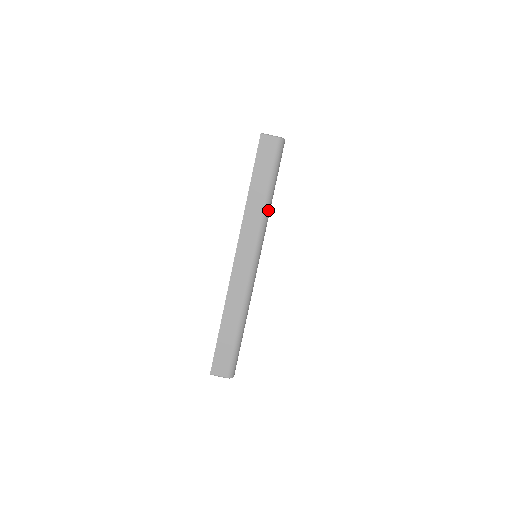
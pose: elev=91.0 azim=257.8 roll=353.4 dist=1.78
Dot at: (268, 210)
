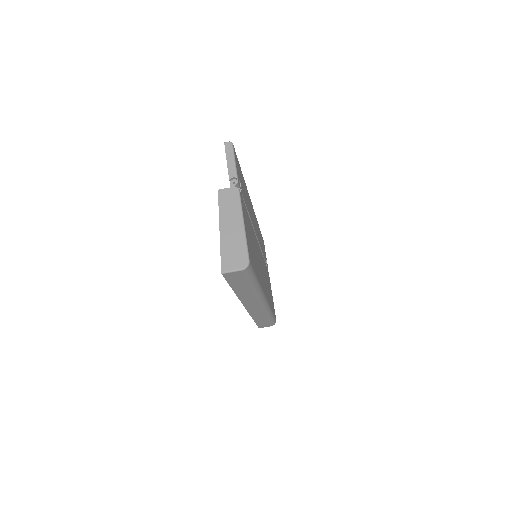
Dot at: (259, 288)
